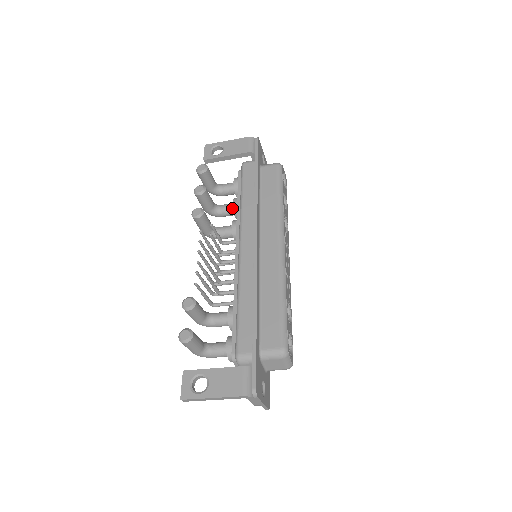
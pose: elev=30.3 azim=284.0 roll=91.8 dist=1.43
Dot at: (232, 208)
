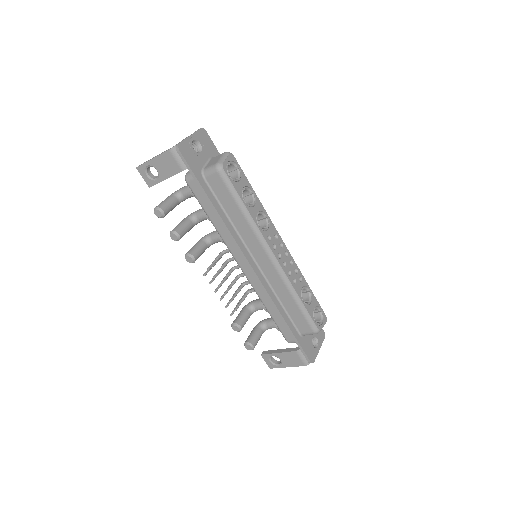
Dot at: occluded
